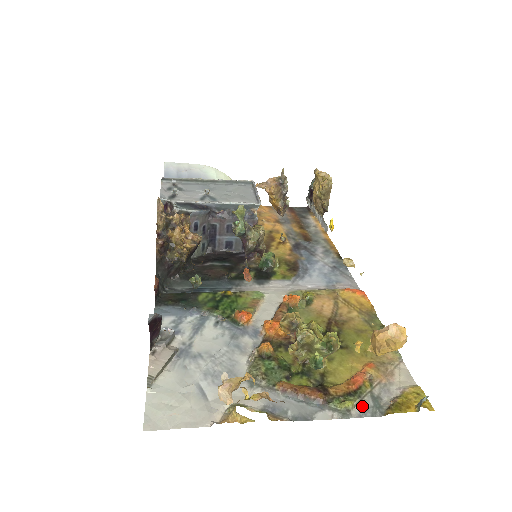
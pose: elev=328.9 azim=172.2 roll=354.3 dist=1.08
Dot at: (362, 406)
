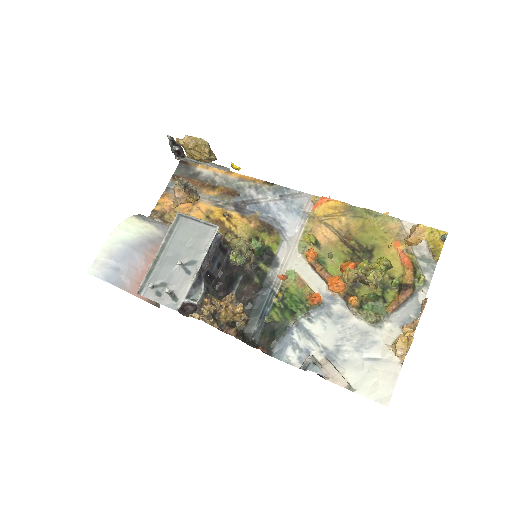
Dot at: (425, 270)
